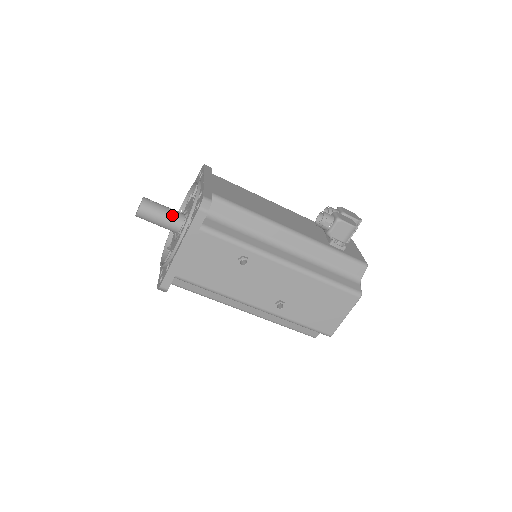
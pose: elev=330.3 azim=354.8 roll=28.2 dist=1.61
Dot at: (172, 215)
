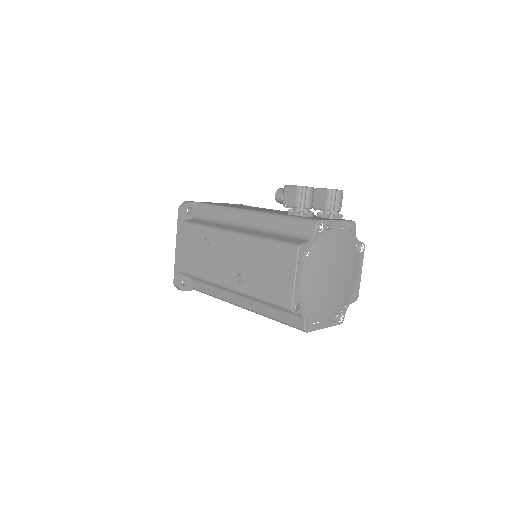
Dot at: occluded
